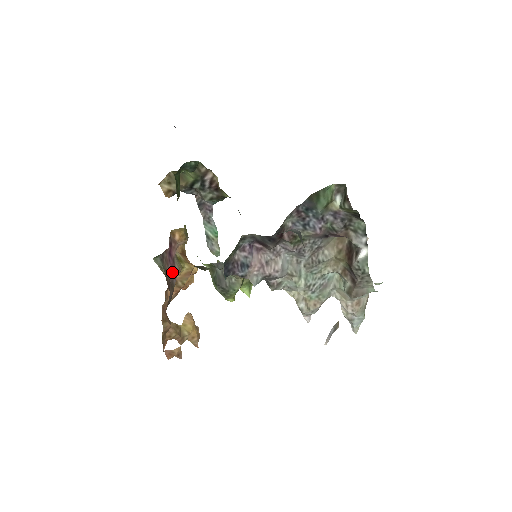
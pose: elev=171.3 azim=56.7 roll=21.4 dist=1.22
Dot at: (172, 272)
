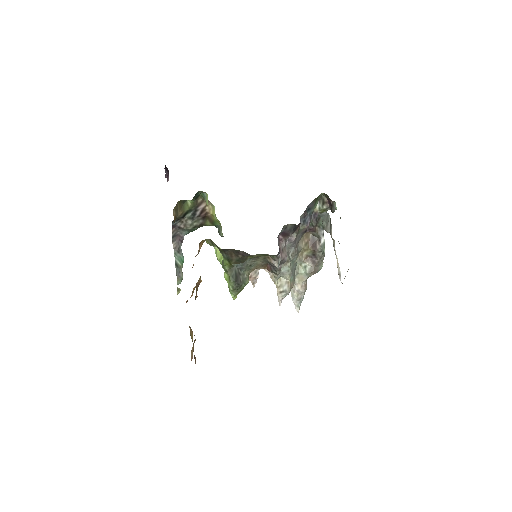
Dot at: occluded
